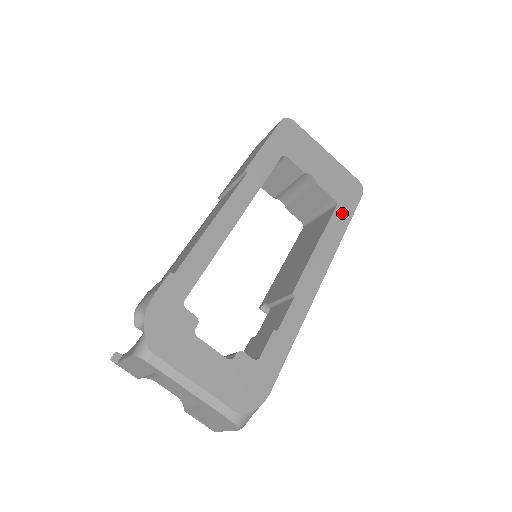
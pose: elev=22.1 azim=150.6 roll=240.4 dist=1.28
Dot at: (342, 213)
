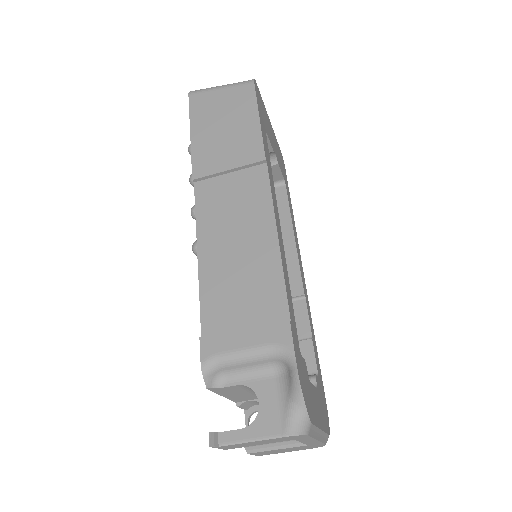
Dot at: (288, 193)
